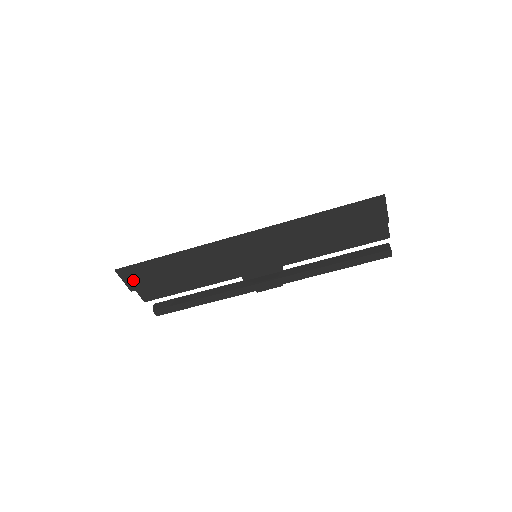
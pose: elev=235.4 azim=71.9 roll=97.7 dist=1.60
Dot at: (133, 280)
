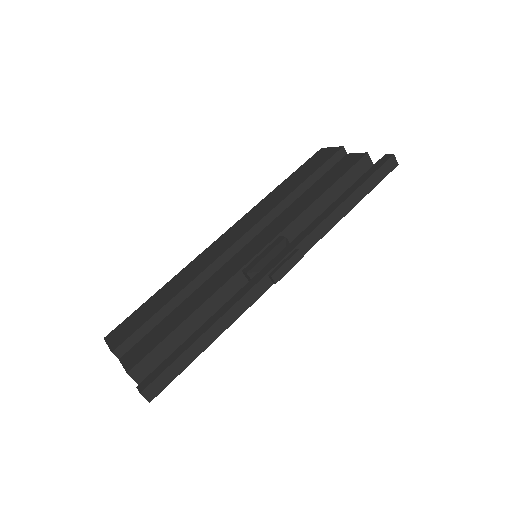
Dot at: (119, 337)
